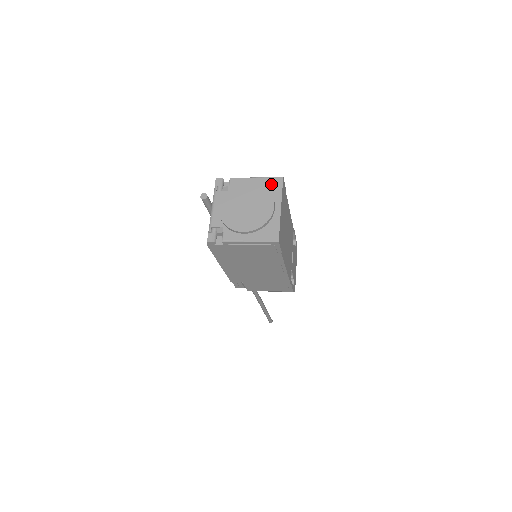
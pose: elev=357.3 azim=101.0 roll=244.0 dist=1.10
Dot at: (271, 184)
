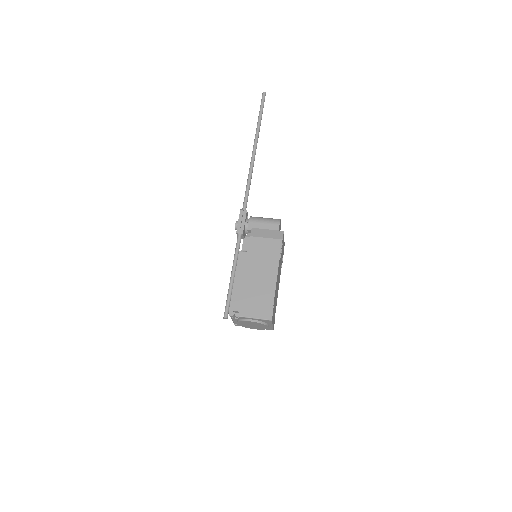
Dot at: (265, 321)
